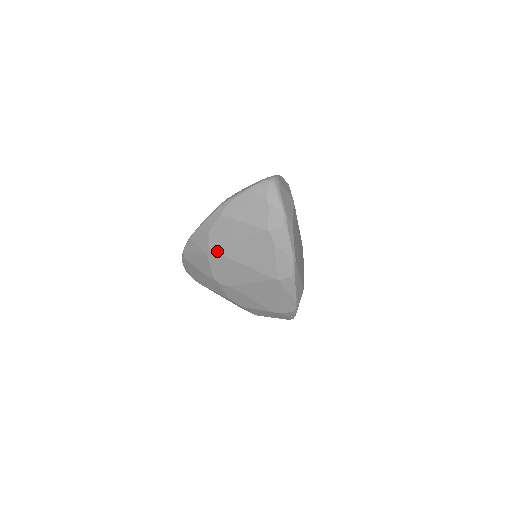
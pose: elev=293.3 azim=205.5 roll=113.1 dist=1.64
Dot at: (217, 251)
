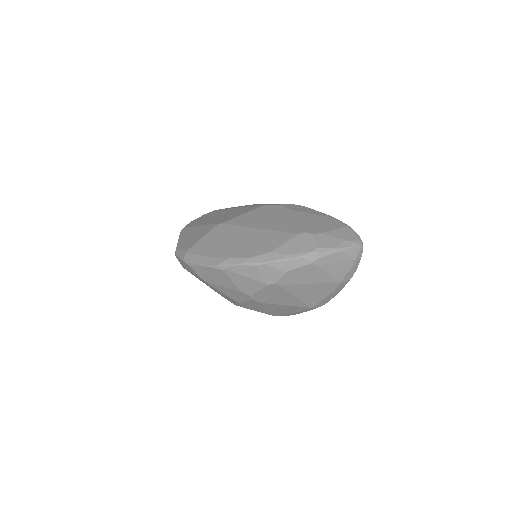
Dot at: (282, 285)
